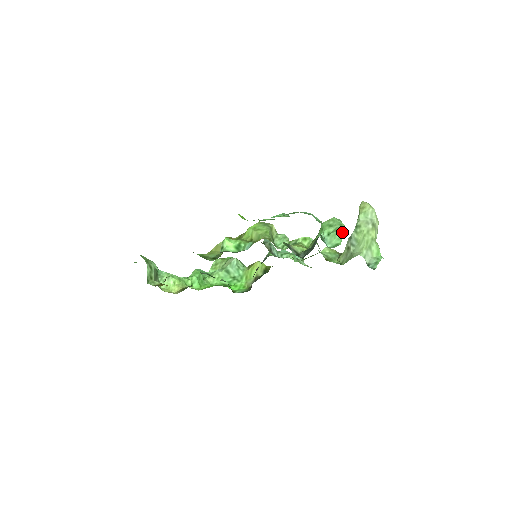
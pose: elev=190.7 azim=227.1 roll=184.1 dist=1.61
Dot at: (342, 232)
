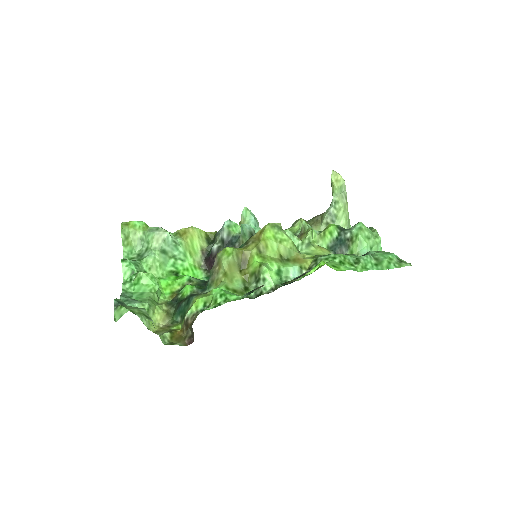
Dot at: (380, 244)
